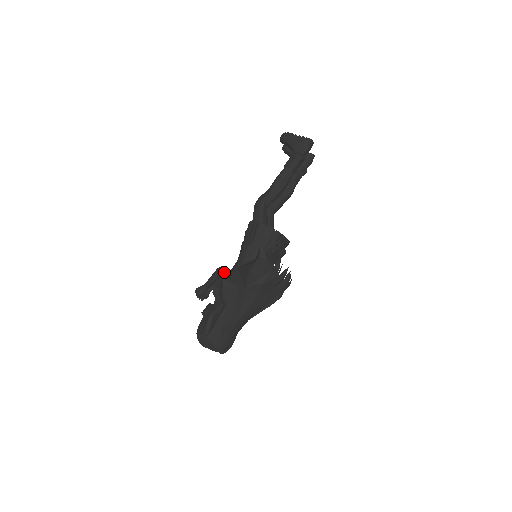
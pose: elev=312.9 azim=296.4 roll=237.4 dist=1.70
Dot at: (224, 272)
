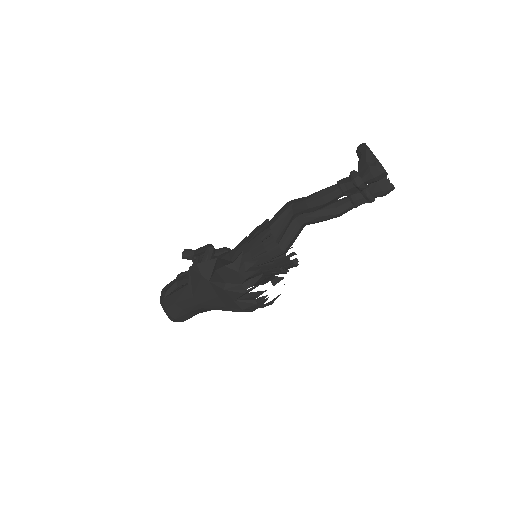
Dot at: (208, 252)
